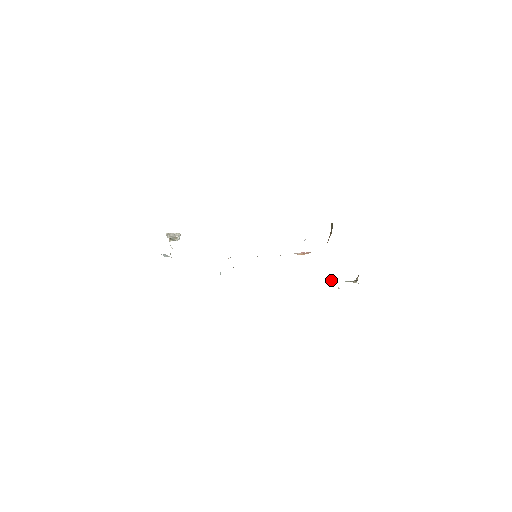
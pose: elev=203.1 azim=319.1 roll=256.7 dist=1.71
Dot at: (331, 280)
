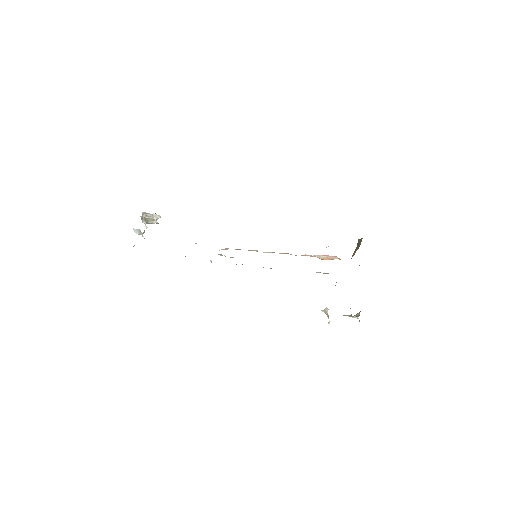
Dot at: (325, 311)
